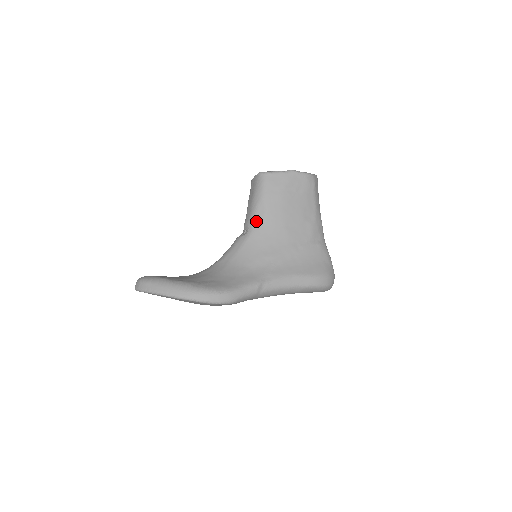
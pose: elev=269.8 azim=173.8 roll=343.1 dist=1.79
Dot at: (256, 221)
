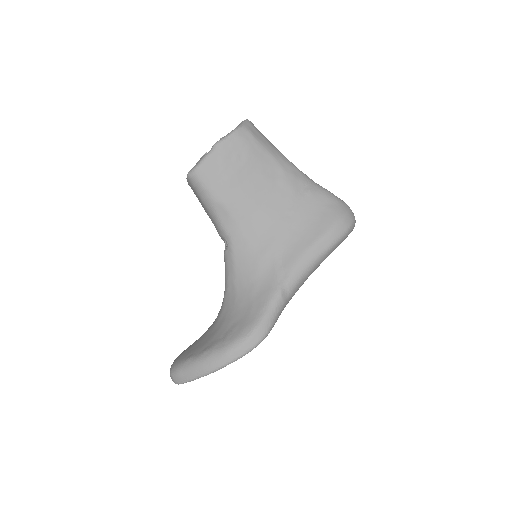
Dot at: (226, 227)
